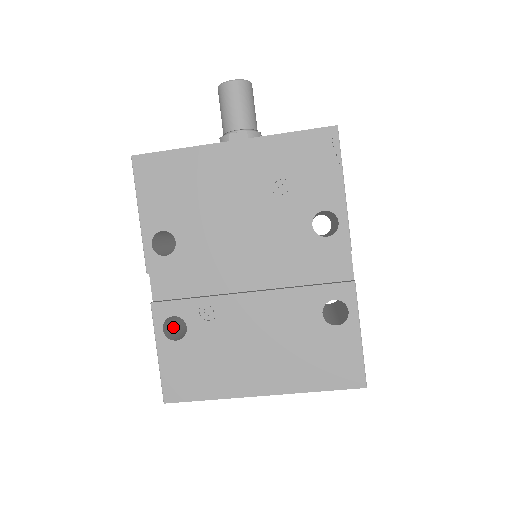
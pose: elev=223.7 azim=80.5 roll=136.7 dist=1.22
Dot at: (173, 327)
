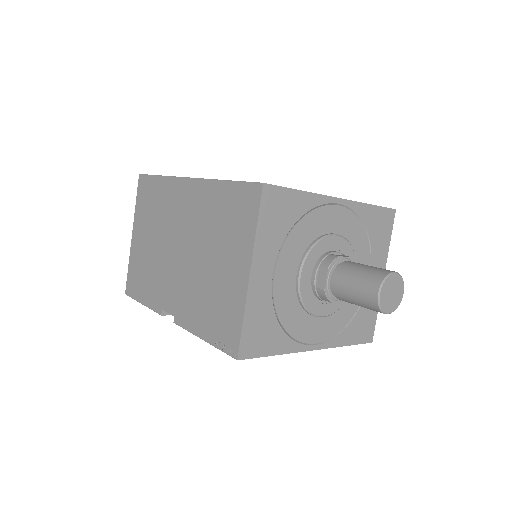
Dot at: occluded
